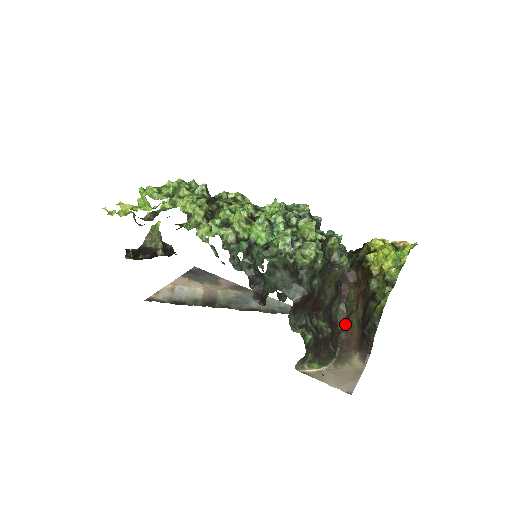
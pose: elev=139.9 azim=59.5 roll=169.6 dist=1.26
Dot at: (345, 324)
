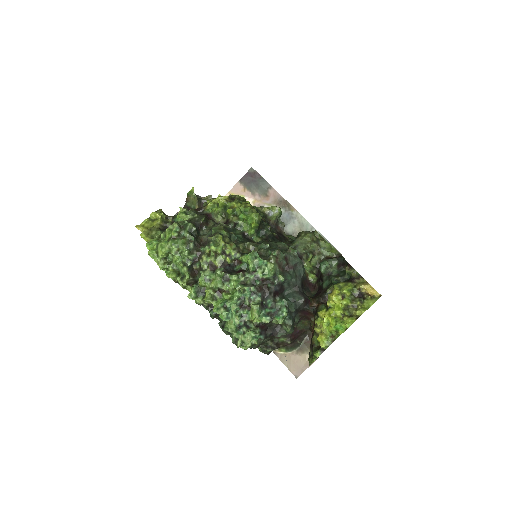
Dot at: occluded
